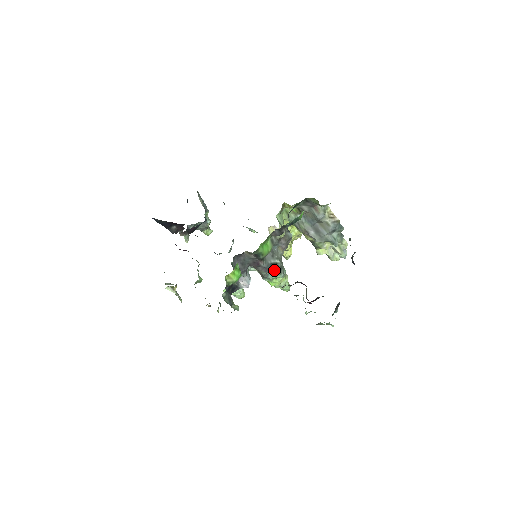
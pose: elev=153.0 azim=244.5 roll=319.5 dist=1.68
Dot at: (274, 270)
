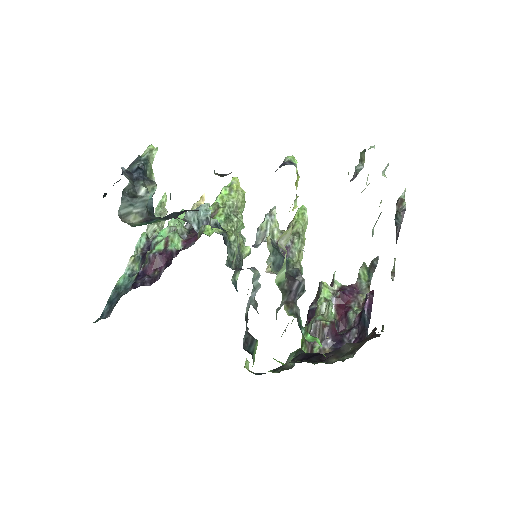
Dot at: occluded
